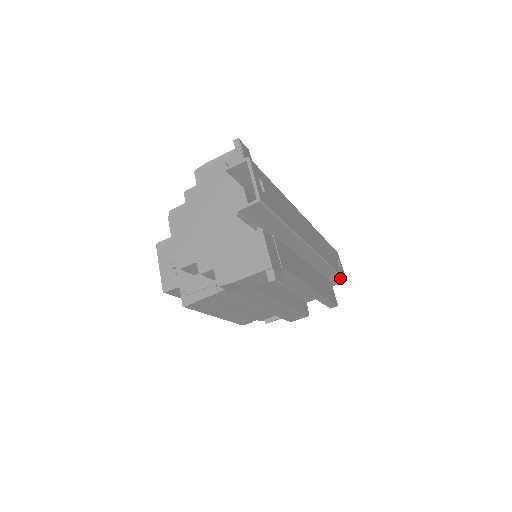
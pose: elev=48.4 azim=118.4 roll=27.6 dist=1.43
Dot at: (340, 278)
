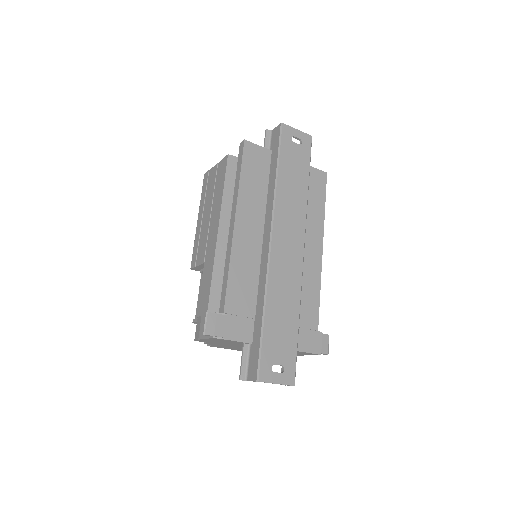
Dot at: (309, 154)
